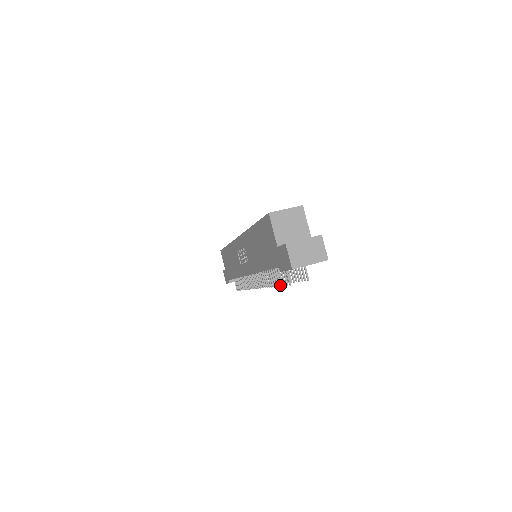
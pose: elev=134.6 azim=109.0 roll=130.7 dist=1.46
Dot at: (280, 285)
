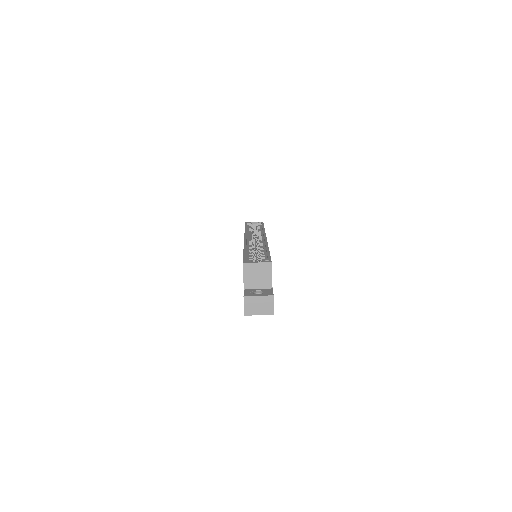
Dot at: occluded
